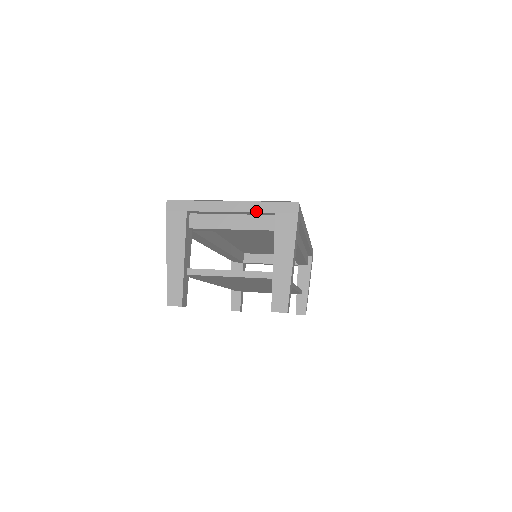
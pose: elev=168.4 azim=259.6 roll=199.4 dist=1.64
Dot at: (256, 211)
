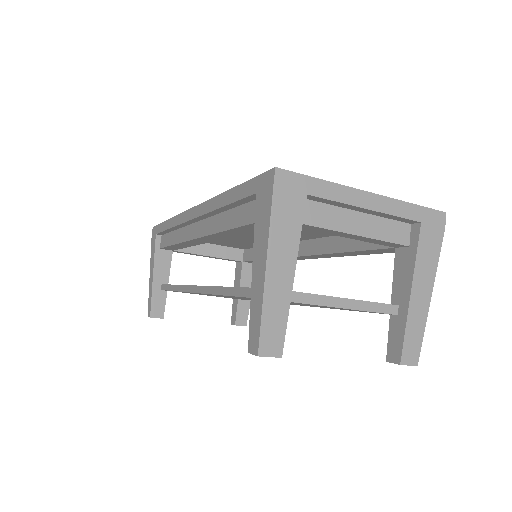
Dot at: (400, 215)
